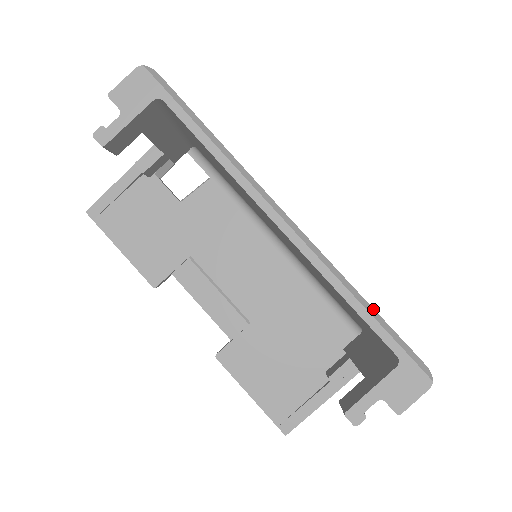
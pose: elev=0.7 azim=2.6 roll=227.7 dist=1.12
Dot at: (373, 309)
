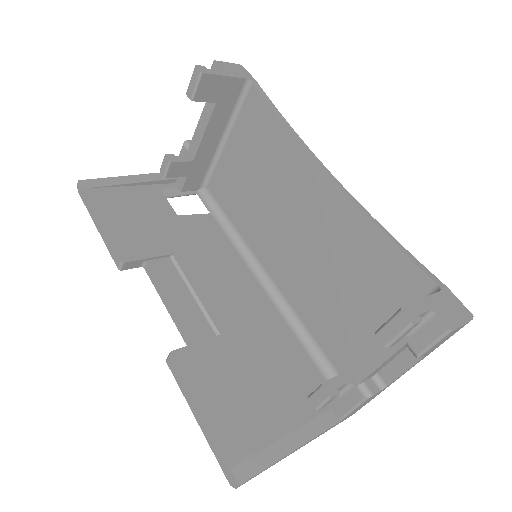
Dot at: occluded
